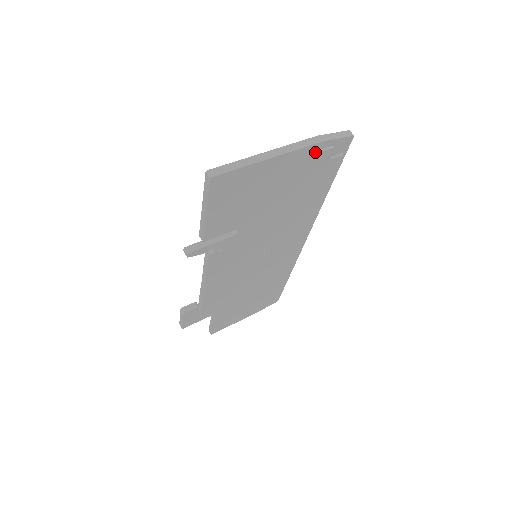
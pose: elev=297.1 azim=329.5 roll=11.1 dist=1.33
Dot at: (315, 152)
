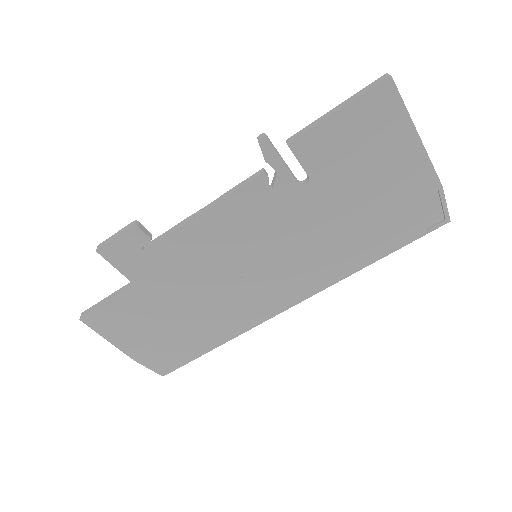
Dot at: (428, 190)
